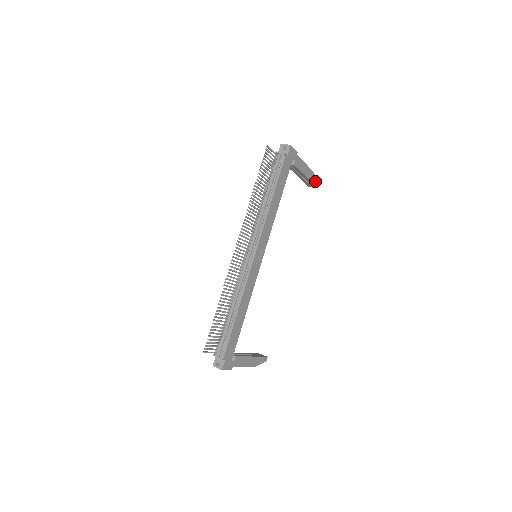
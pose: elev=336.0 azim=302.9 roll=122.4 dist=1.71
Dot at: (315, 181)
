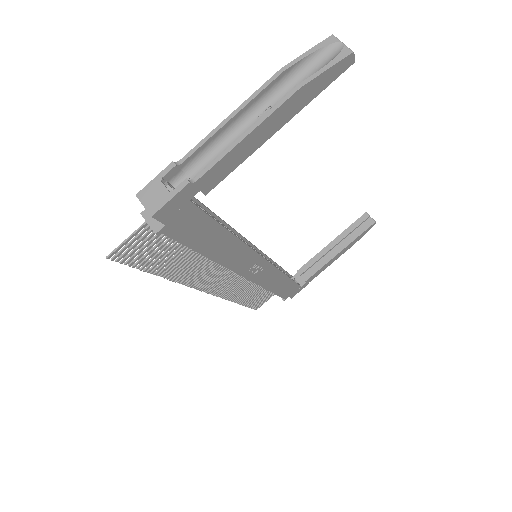
Dot at: (327, 76)
